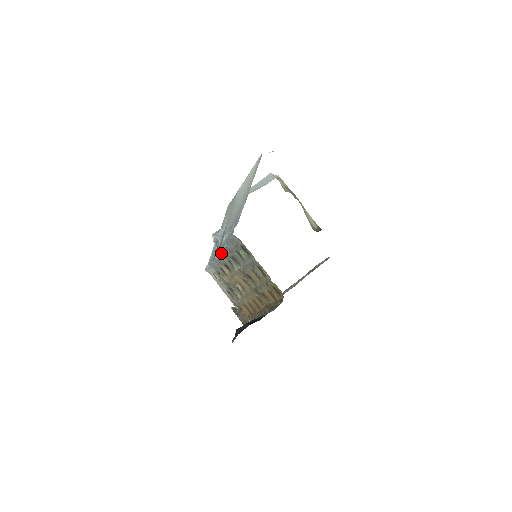
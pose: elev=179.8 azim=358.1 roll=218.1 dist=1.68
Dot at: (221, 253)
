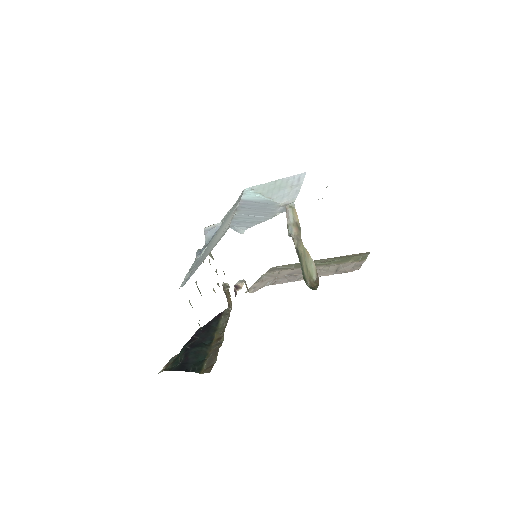
Dot at: occluded
